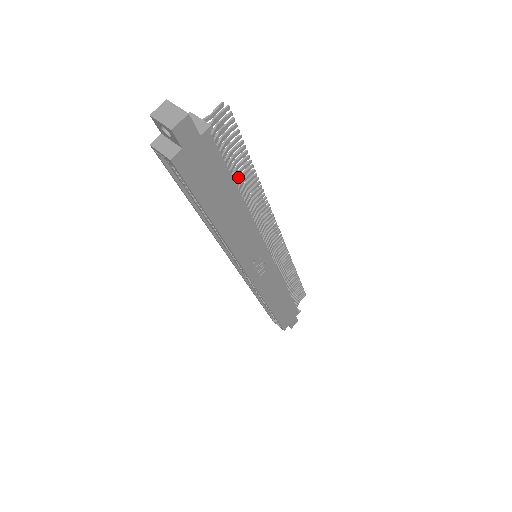
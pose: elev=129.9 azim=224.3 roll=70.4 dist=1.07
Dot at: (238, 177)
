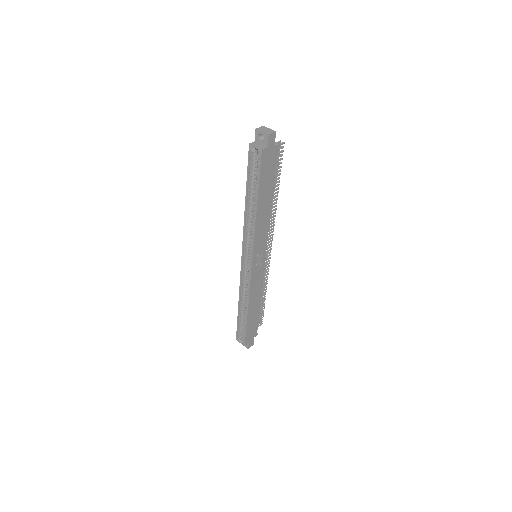
Dot at: occluded
